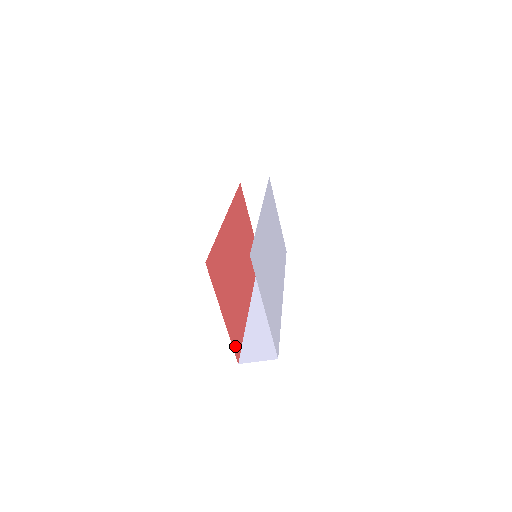
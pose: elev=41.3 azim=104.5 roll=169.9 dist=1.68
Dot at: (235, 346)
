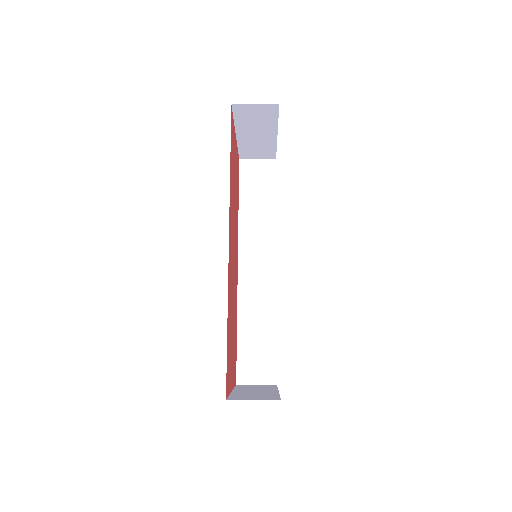
Dot at: (235, 377)
